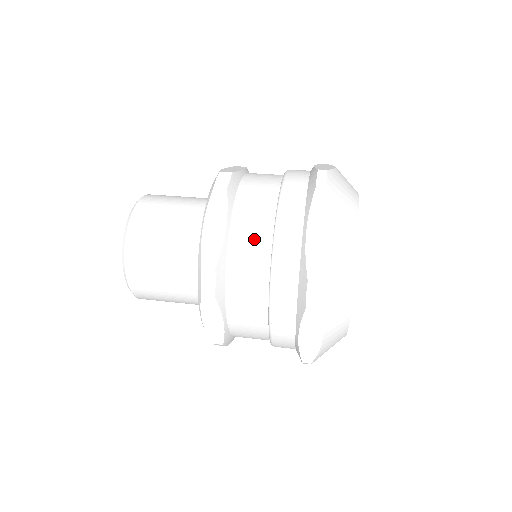
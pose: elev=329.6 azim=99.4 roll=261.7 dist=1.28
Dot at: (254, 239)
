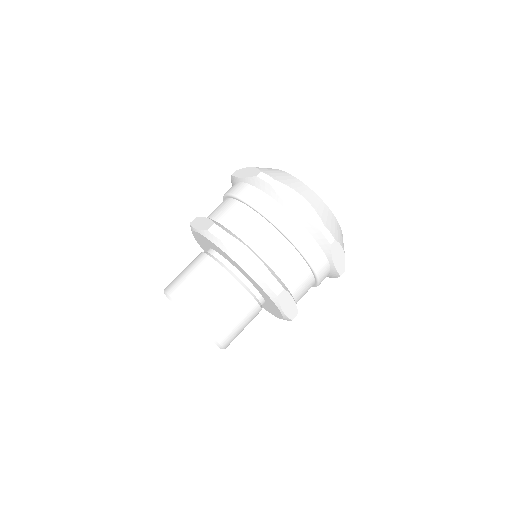
Dot at: (306, 286)
